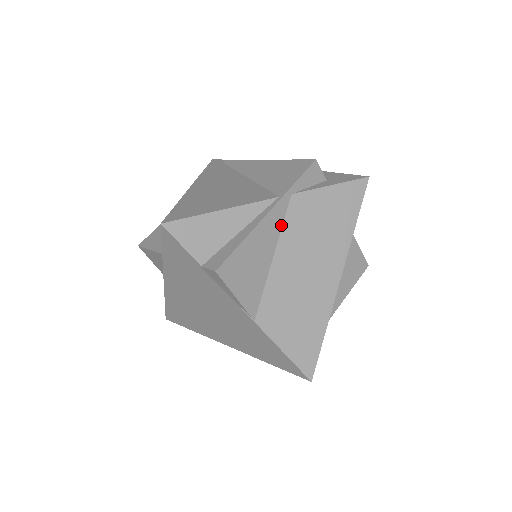
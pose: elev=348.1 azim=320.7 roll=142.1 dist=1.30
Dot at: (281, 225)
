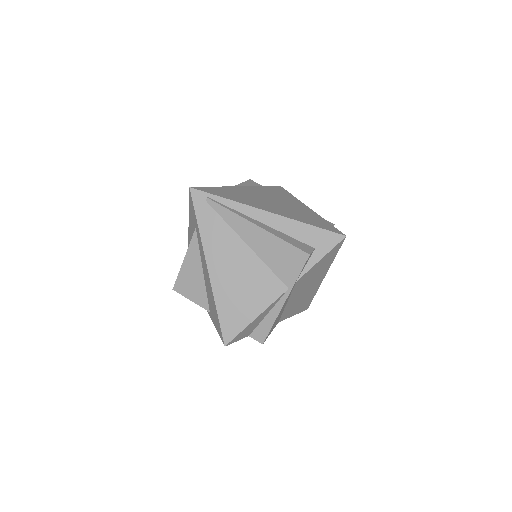
Dot at: (290, 294)
